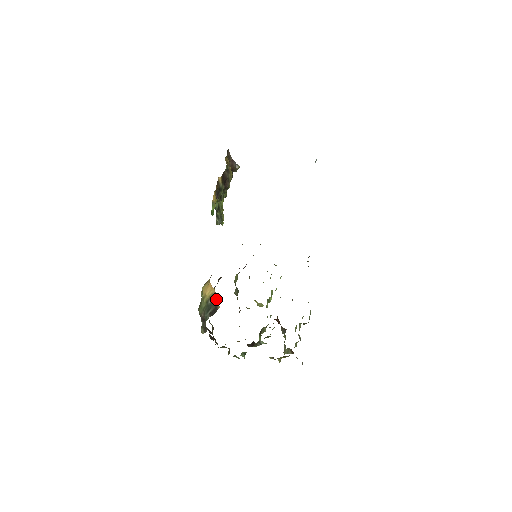
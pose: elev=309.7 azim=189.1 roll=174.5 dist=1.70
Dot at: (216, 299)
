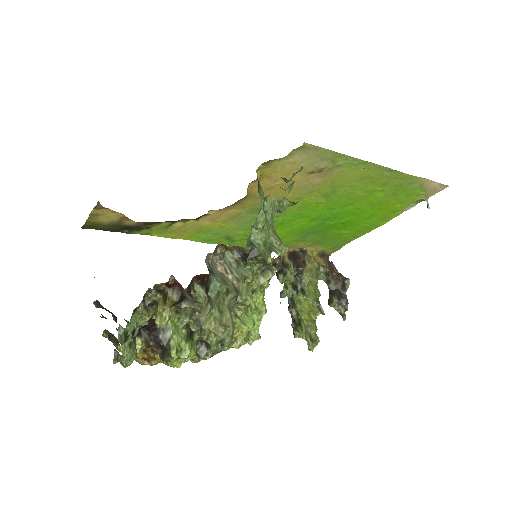
Dot at: occluded
